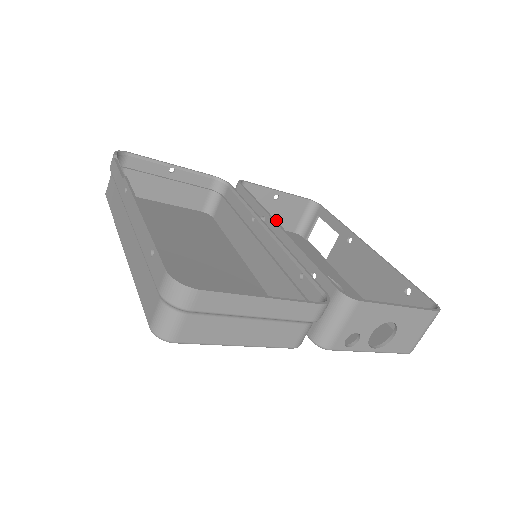
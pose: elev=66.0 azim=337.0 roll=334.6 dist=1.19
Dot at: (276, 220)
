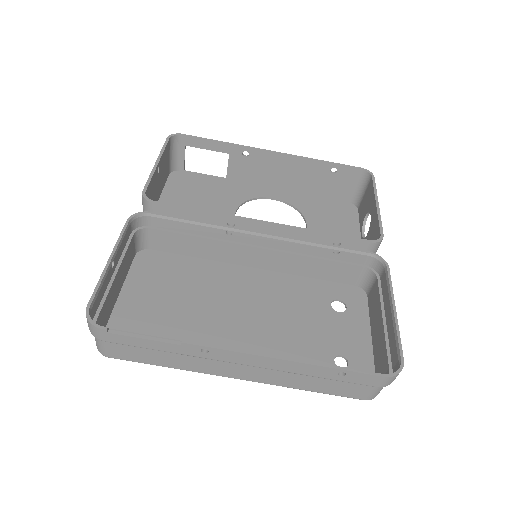
Dot at: (161, 184)
